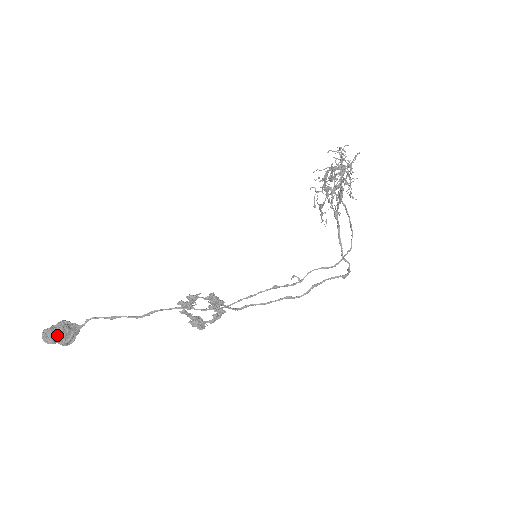
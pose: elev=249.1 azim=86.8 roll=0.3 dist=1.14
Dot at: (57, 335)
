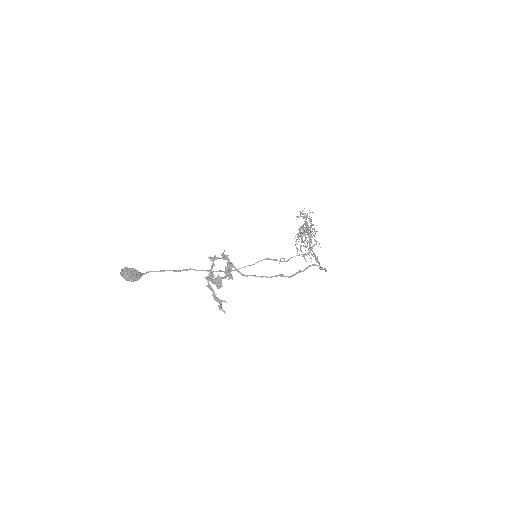
Dot at: (129, 271)
